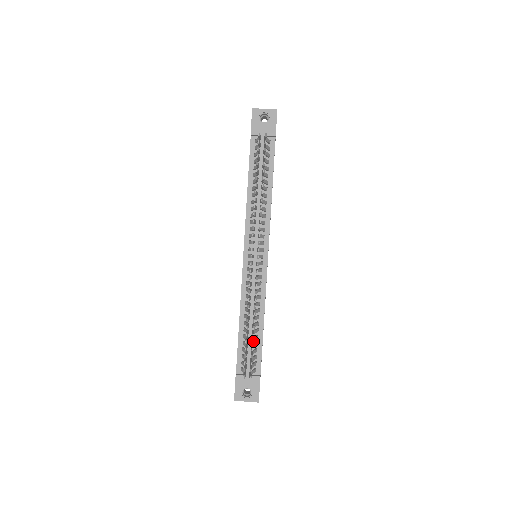
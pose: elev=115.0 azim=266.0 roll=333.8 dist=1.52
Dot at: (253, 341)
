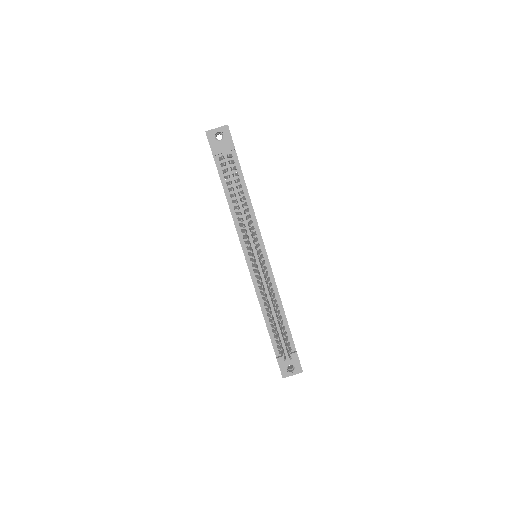
Dot at: (282, 330)
